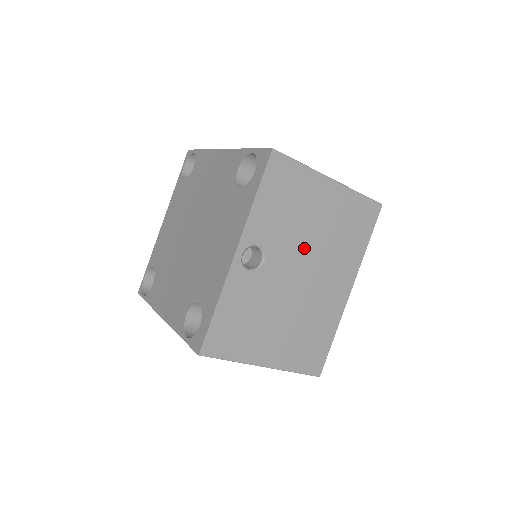
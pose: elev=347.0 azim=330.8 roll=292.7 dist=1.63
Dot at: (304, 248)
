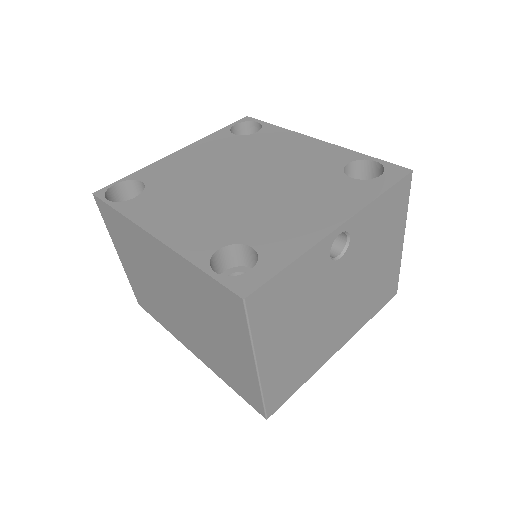
Dot at: (358, 276)
